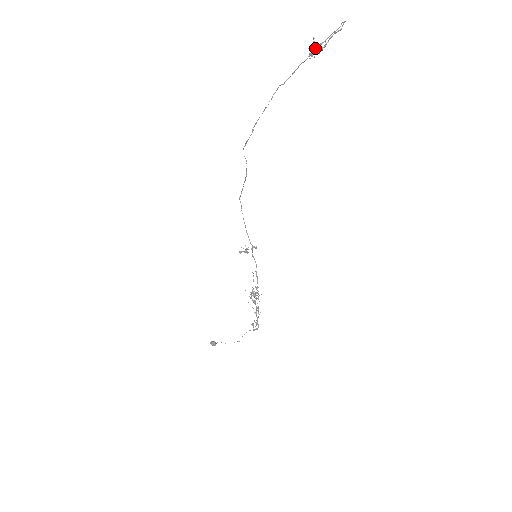
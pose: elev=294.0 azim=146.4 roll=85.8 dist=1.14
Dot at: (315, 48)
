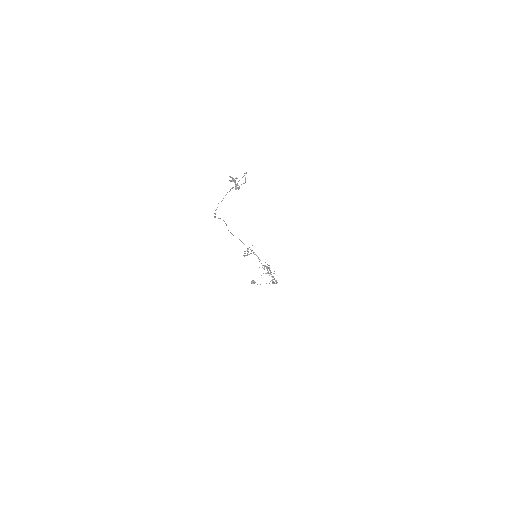
Dot at: occluded
